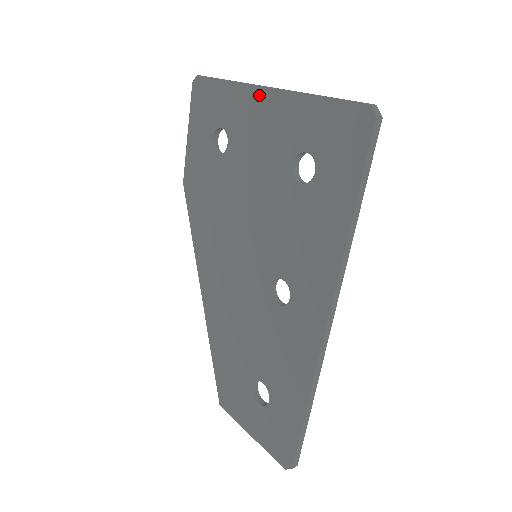
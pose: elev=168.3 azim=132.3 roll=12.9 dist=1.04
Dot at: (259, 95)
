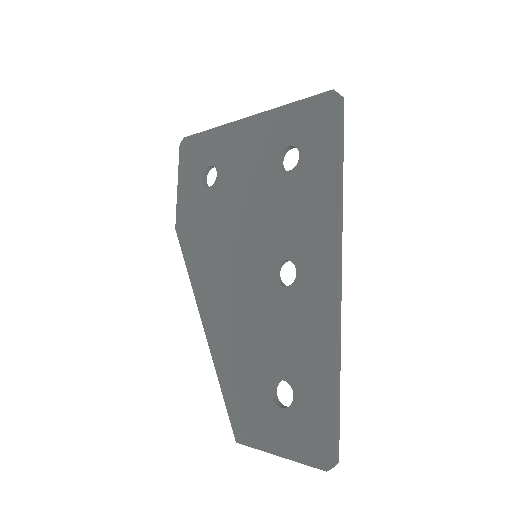
Dot at: (241, 126)
